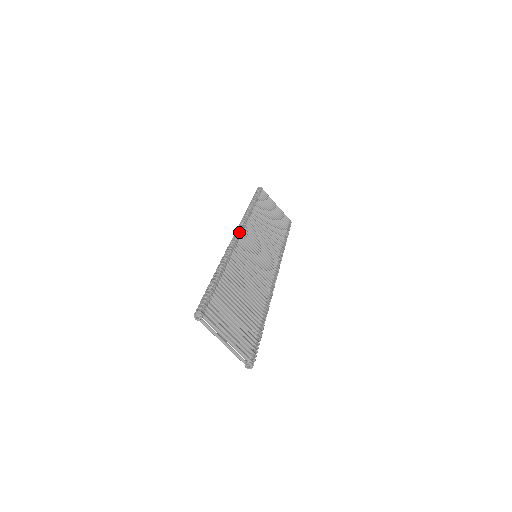
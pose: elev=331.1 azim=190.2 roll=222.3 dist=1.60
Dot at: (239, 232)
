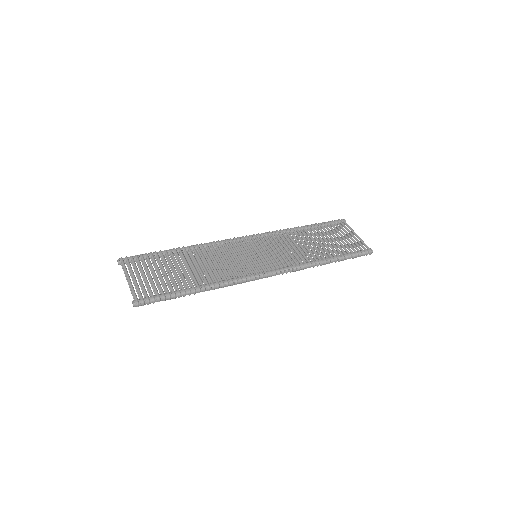
Dot at: occluded
